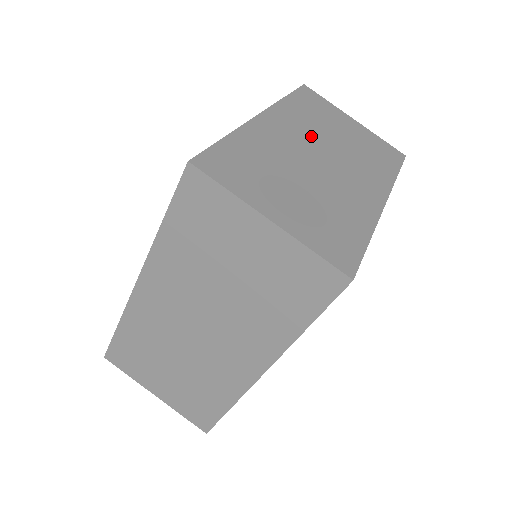
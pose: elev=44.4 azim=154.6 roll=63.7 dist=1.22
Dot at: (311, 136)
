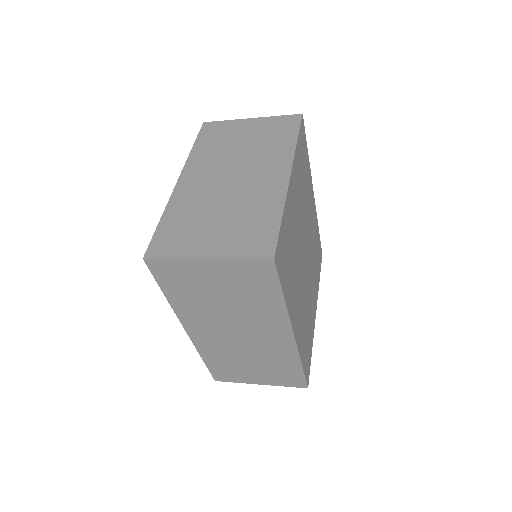
Dot at: (219, 166)
